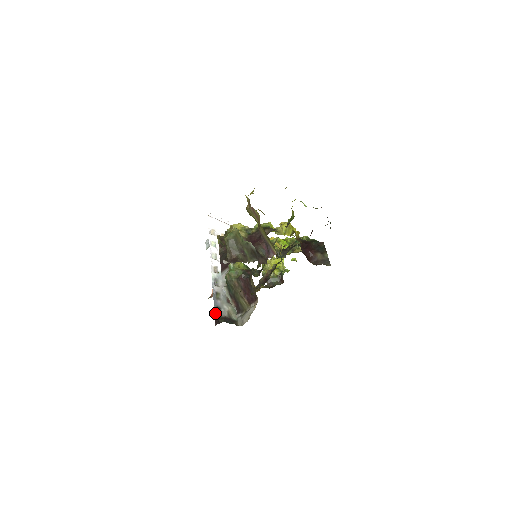
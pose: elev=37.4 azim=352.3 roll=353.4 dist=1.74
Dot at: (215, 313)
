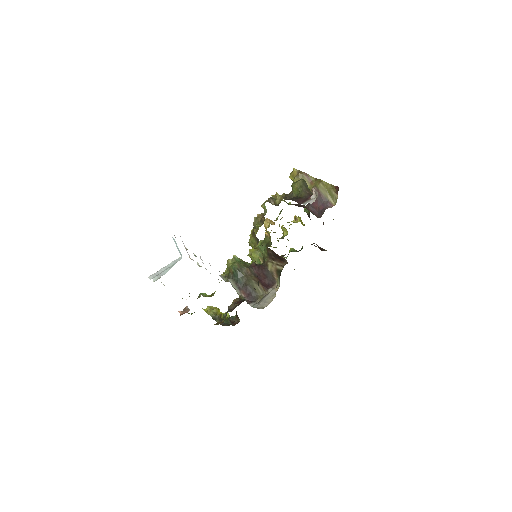
Dot at: occluded
